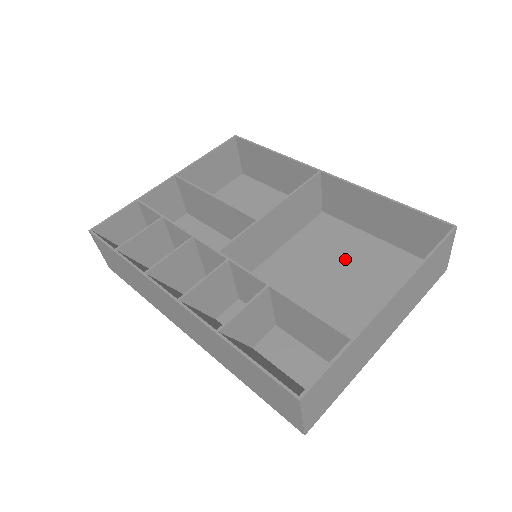
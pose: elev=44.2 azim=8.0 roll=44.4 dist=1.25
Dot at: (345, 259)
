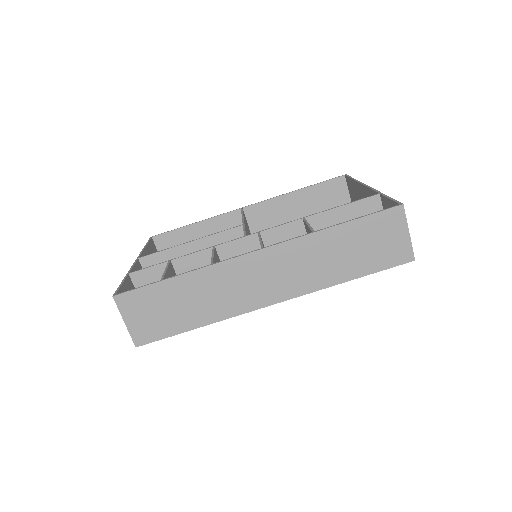
Dot at: occluded
